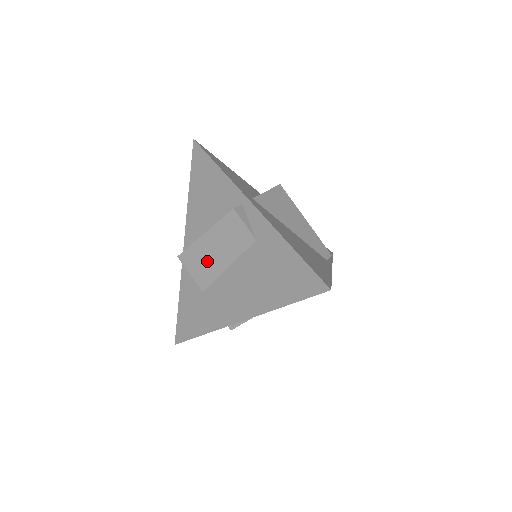
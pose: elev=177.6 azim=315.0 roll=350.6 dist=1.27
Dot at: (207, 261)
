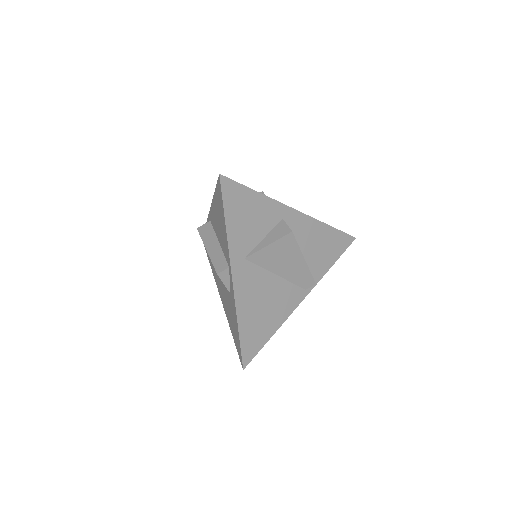
Dot at: occluded
